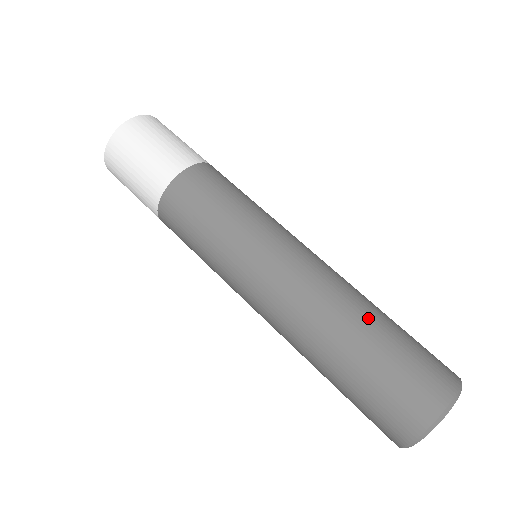
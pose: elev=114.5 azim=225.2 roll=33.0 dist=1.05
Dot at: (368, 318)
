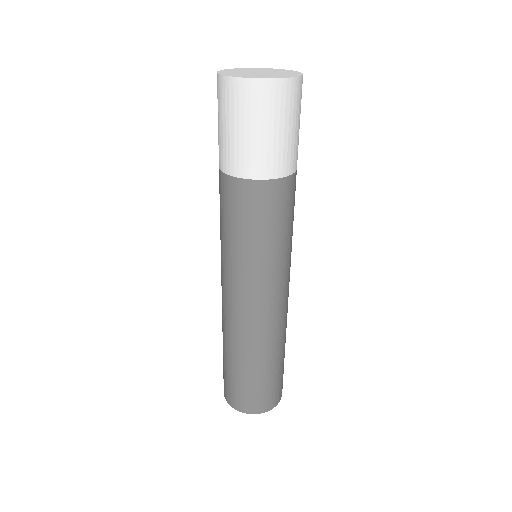
Dot at: (271, 358)
